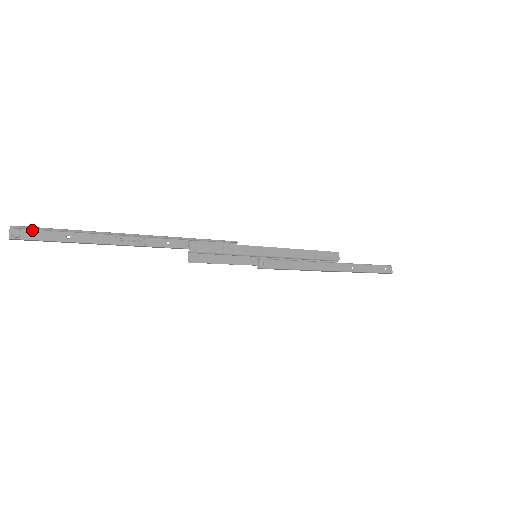
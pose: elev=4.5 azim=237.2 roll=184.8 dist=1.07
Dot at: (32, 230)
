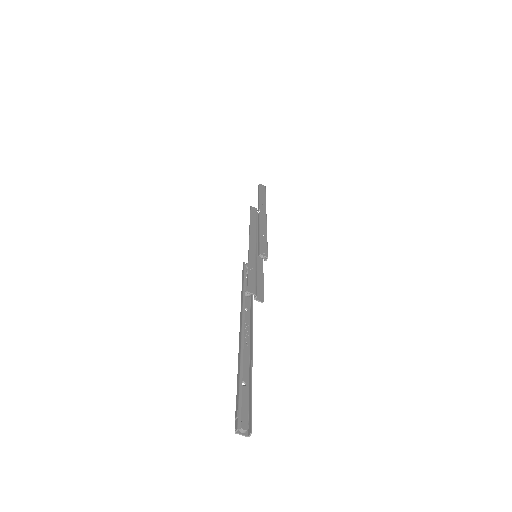
Dot at: (238, 413)
